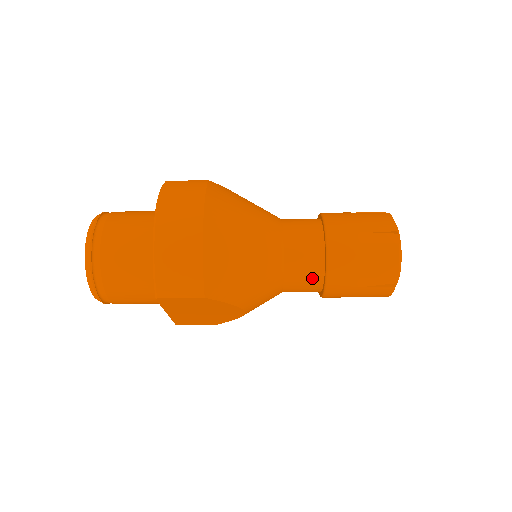
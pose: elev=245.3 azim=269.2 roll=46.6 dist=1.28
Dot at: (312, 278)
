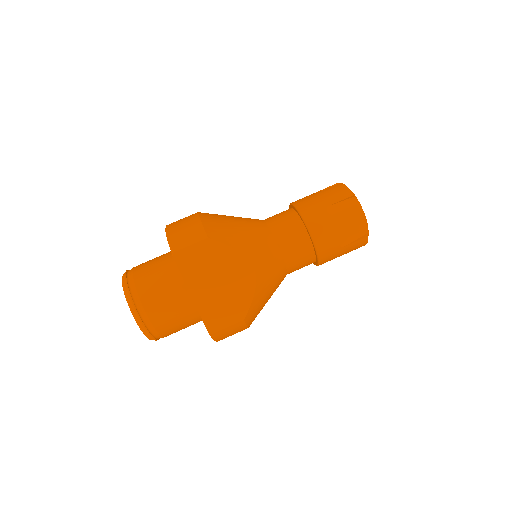
Dot at: (294, 227)
